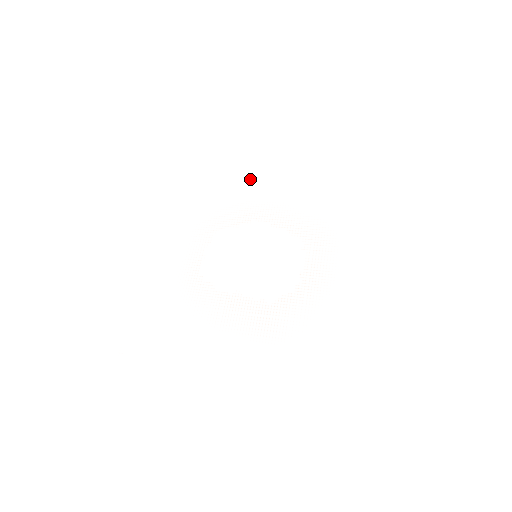
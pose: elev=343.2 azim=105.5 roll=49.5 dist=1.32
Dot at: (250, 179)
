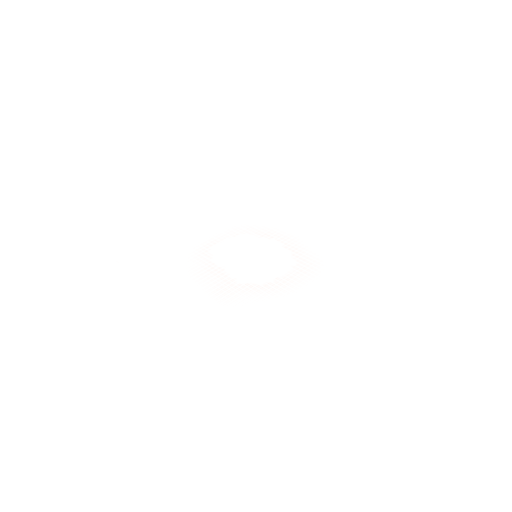
Dot at: (294, 219)
